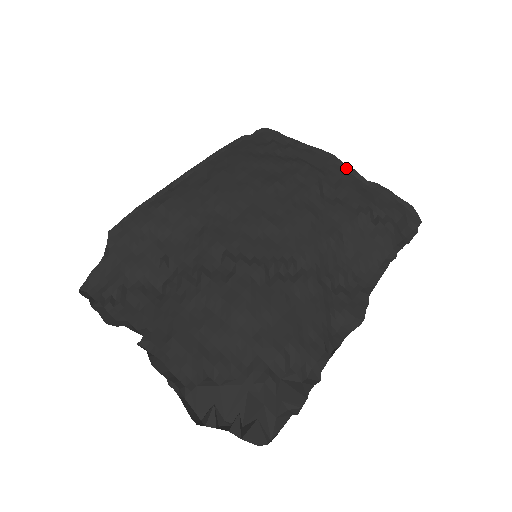
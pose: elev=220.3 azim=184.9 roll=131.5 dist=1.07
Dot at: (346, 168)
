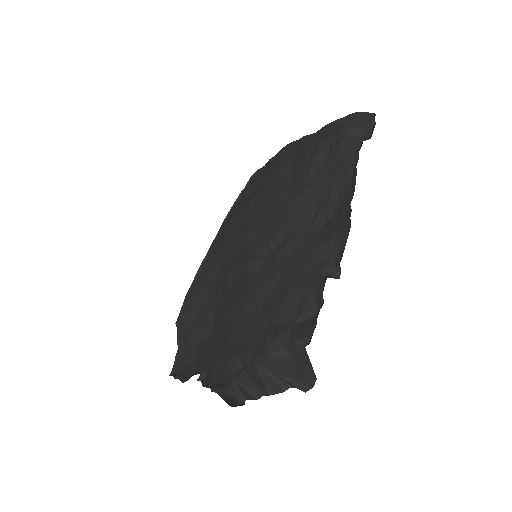
Dot at: (299, 142)
